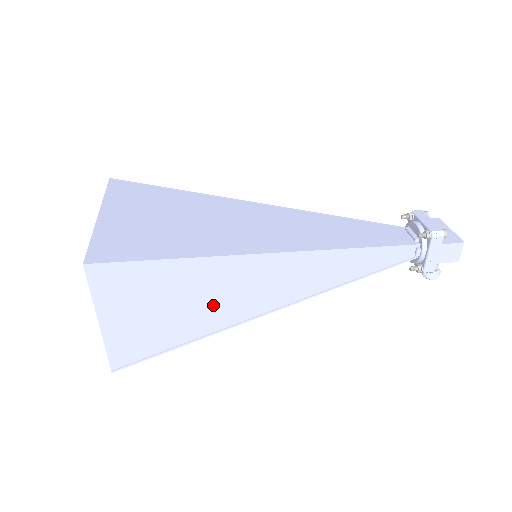
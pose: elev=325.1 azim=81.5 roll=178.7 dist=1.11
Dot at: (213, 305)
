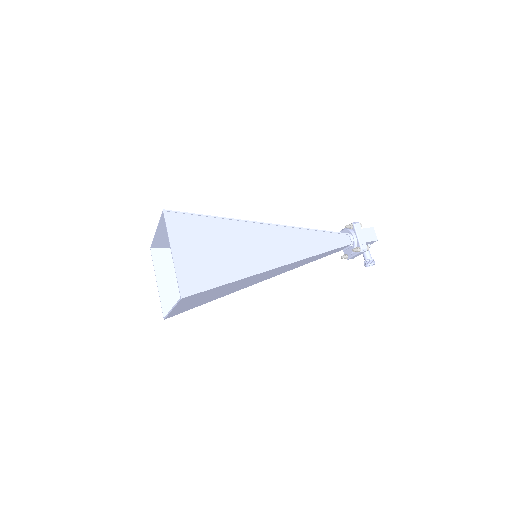
Dot at: (239, 254)
